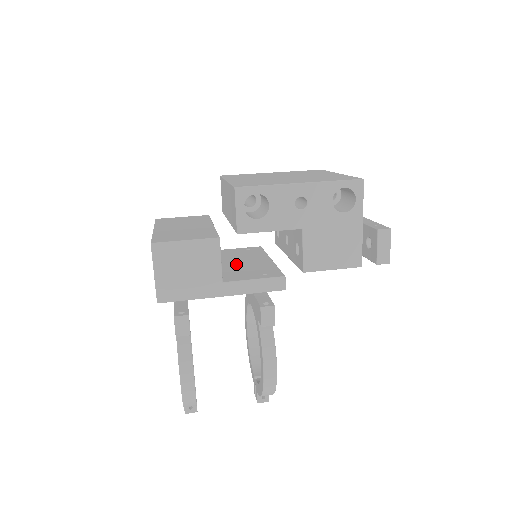
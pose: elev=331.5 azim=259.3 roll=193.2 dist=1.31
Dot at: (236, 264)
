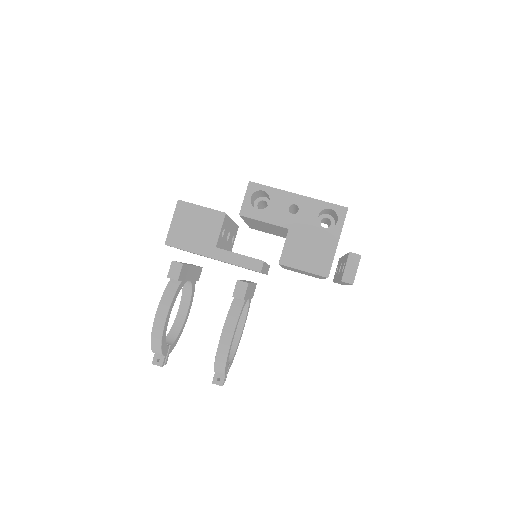
Dot at: occluded
